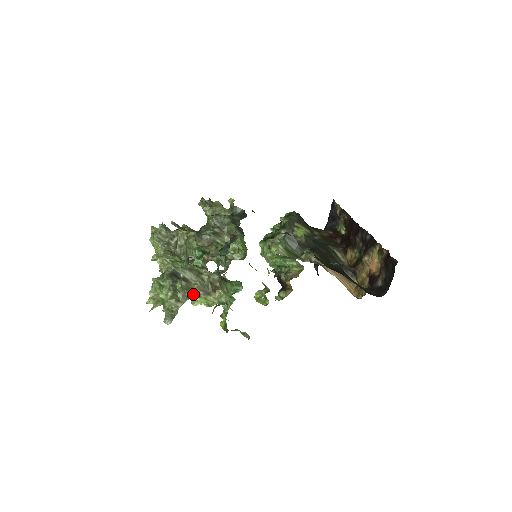
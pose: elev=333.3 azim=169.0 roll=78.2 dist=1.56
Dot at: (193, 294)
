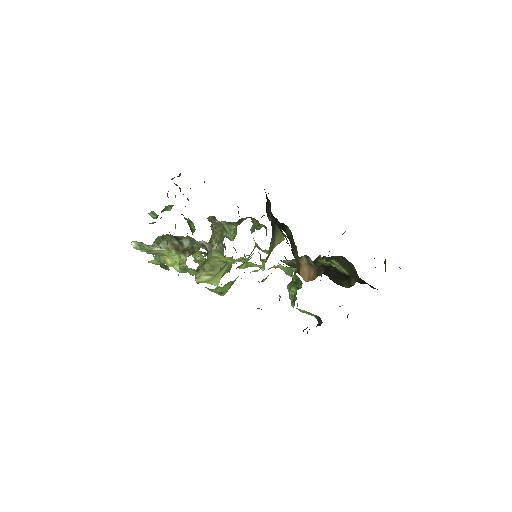
Dot at: (174, 249)
